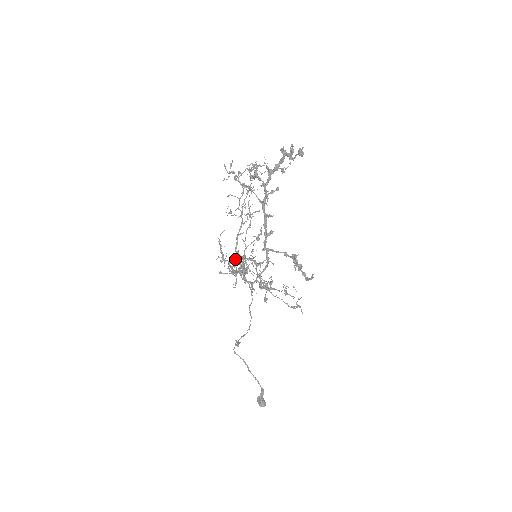
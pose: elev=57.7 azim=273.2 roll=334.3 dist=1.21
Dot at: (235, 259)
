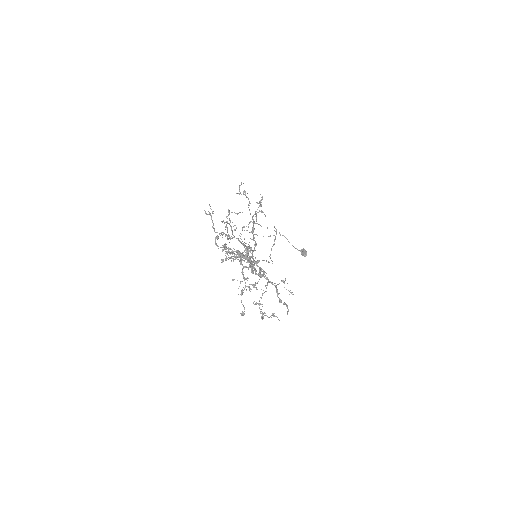
Dot at: (244, 245)
